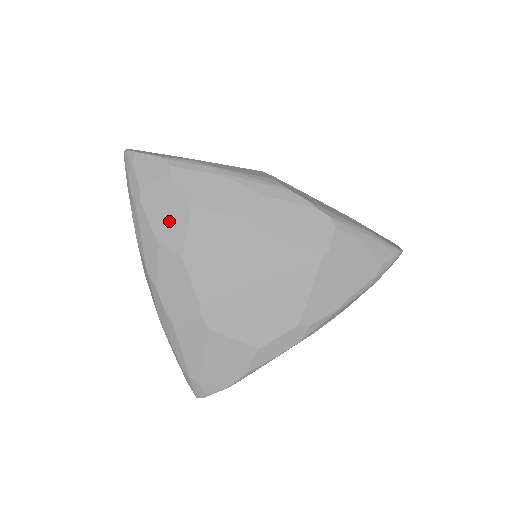
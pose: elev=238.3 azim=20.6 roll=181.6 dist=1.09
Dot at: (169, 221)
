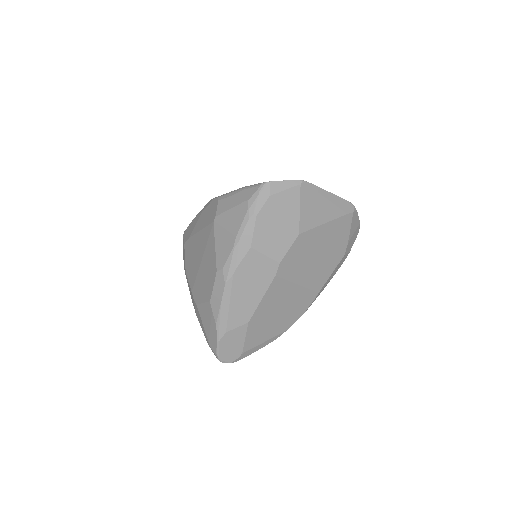
Dot at: (184, 258)
